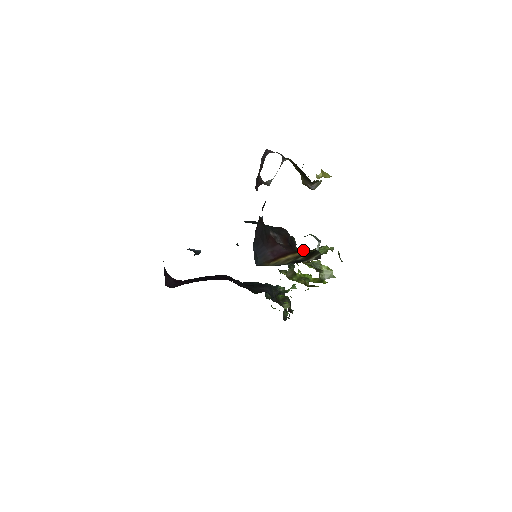
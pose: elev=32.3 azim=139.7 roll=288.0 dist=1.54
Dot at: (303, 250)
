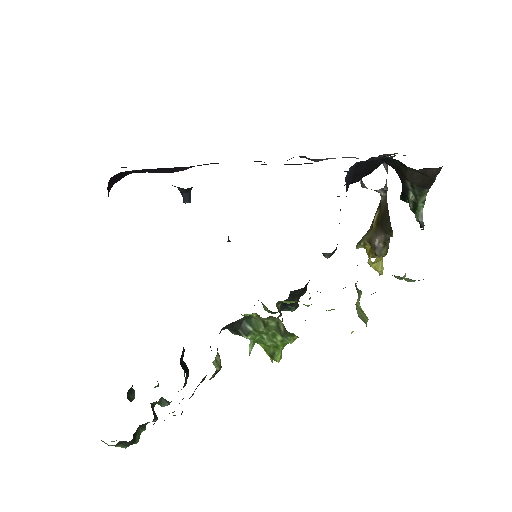
Dot at: occluded
